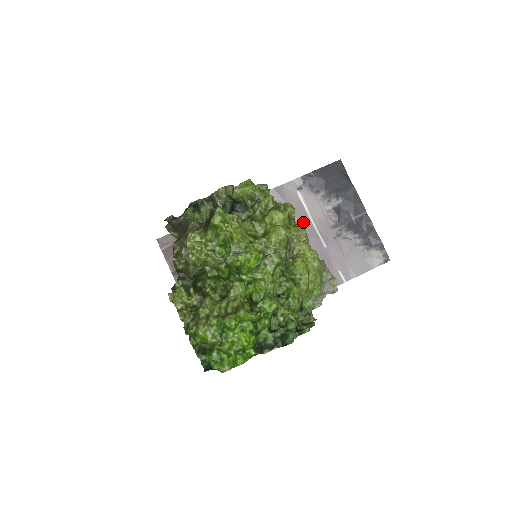
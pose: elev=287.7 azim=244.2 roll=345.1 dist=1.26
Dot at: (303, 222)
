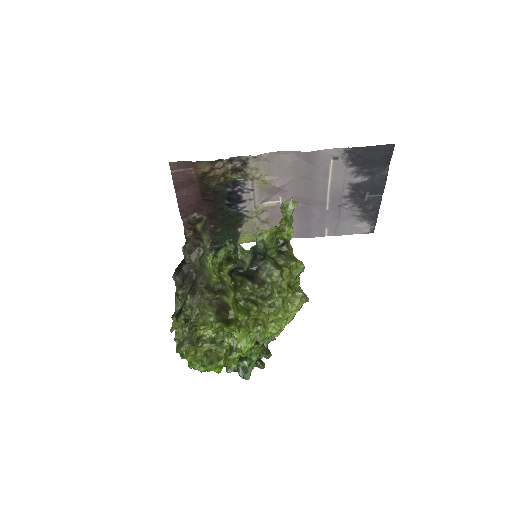
Dot at: (320, 187)
